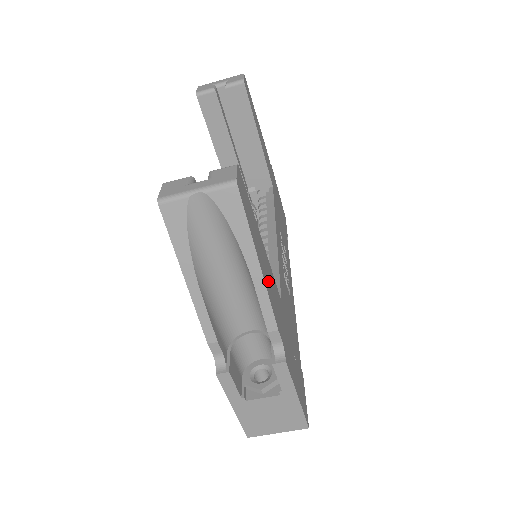
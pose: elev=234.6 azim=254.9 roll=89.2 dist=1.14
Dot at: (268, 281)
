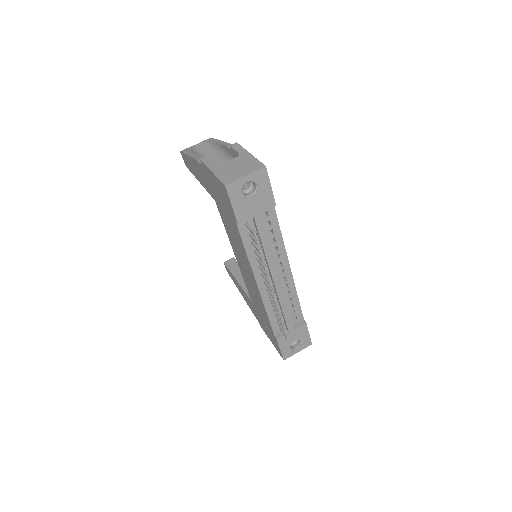
Dot at: occluded
